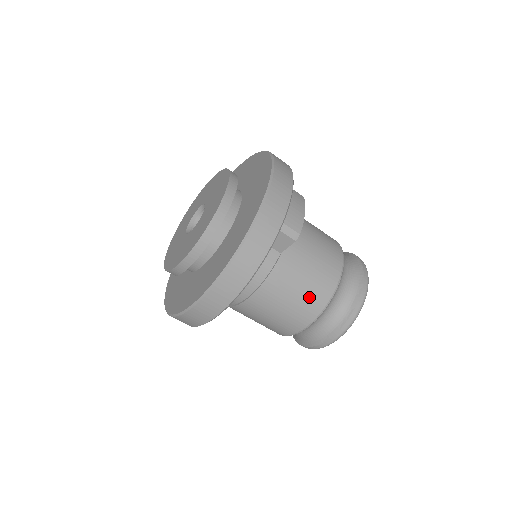
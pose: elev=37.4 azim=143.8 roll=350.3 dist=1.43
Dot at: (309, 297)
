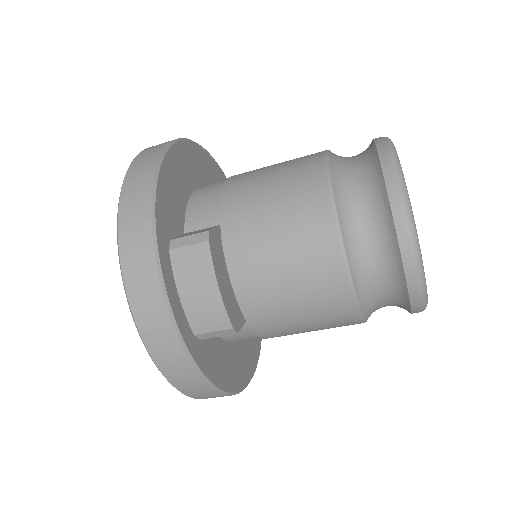
Dot at: (328, 324)
